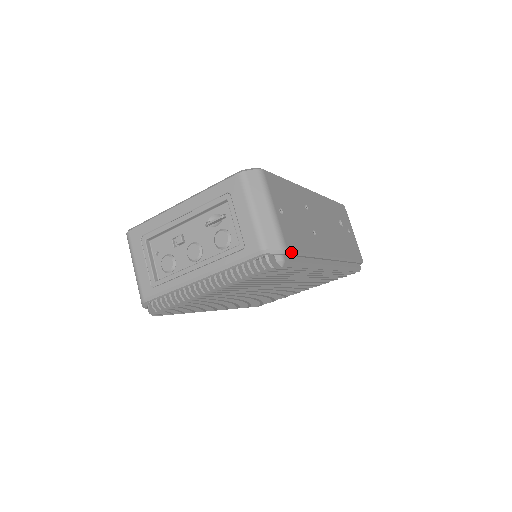
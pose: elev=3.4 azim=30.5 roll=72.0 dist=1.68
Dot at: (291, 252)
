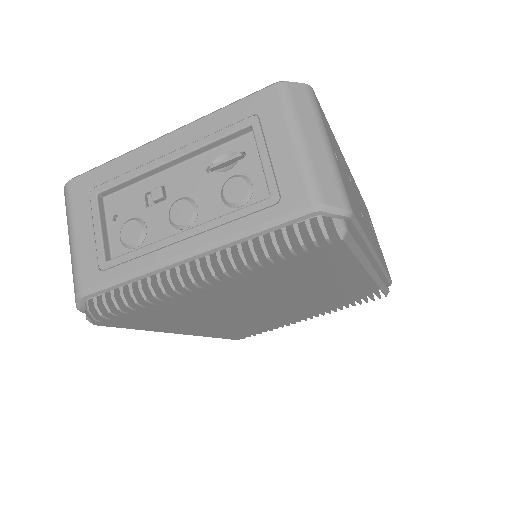
Dot at: (354, 219)
